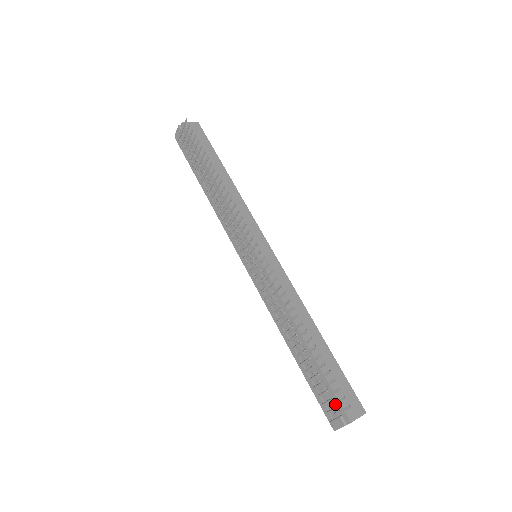
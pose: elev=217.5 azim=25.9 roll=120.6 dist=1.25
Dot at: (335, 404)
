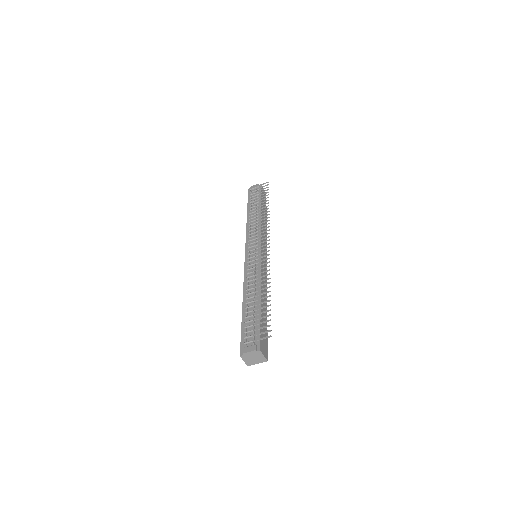
Dot at: (259, 334)
